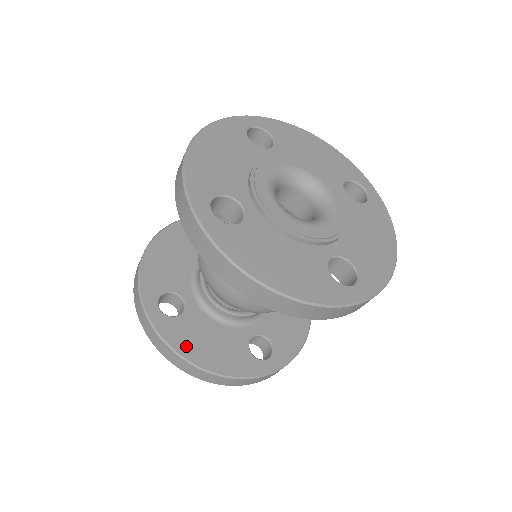
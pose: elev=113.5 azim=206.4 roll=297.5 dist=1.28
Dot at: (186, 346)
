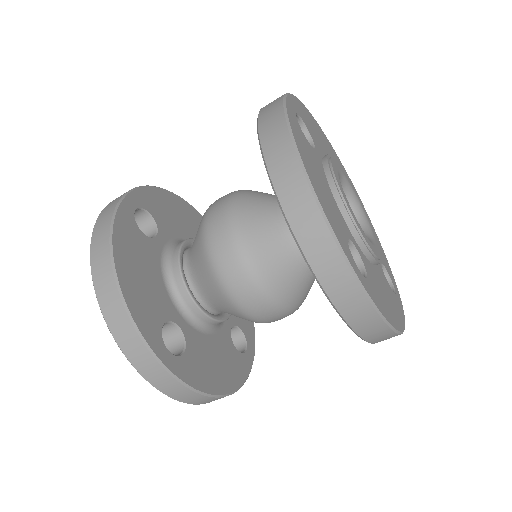
Dot at: (123, 246)
